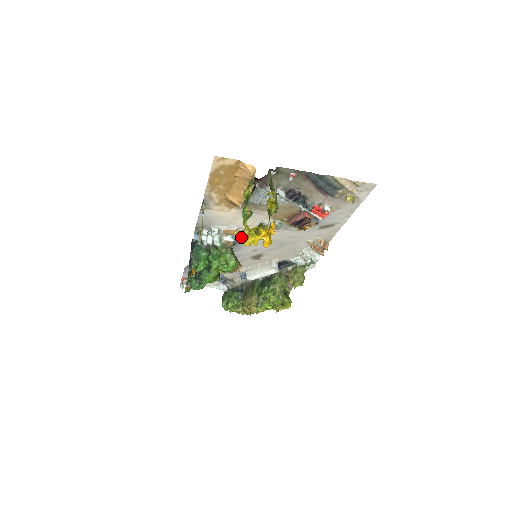
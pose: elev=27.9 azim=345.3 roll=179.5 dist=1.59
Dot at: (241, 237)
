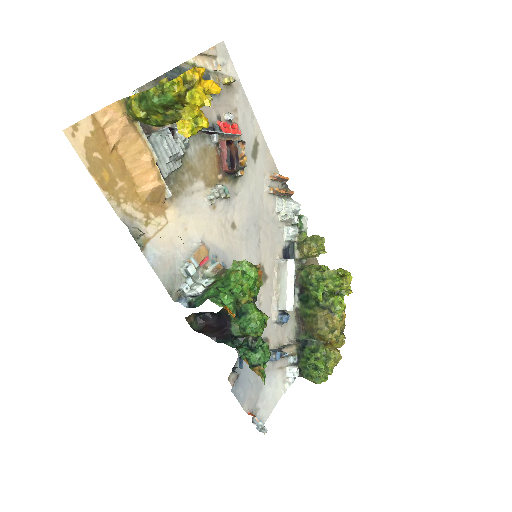
Dot at: (190, 126)
